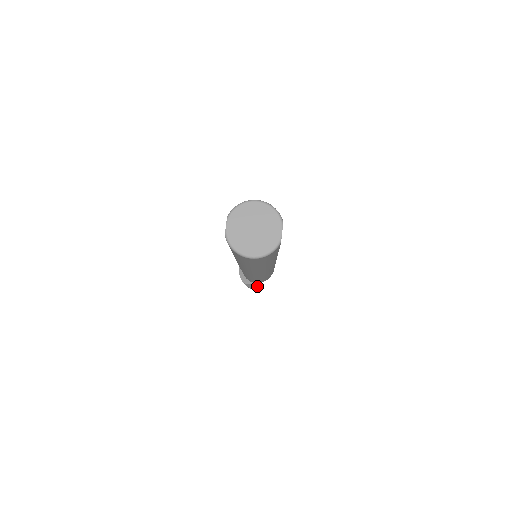
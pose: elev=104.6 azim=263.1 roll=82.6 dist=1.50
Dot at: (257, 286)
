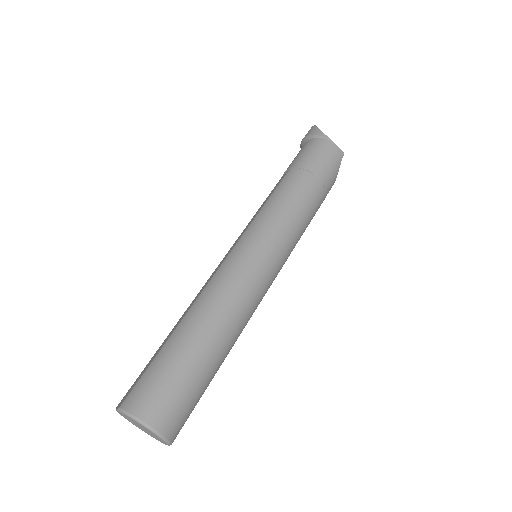
Dot at: occluded
